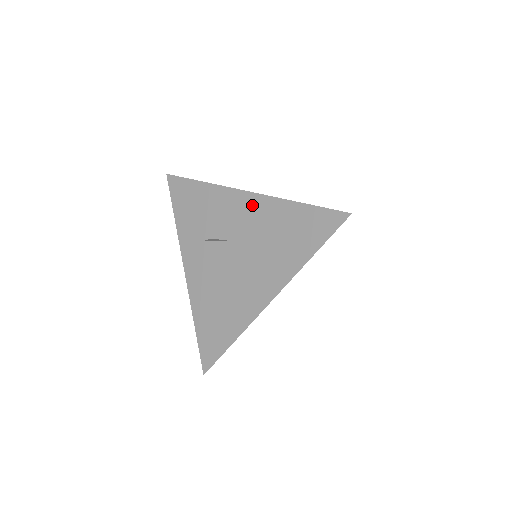
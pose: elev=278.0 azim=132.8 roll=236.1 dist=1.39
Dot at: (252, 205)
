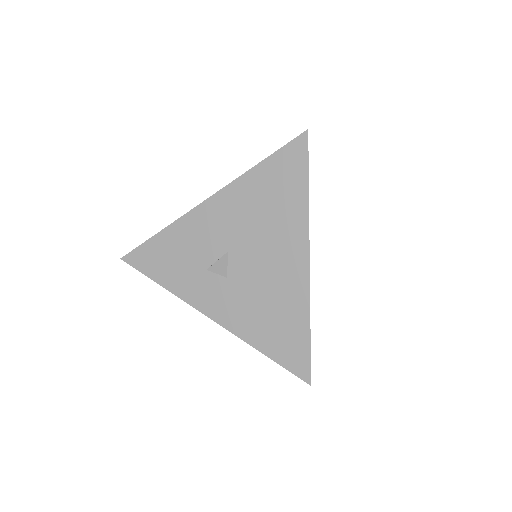
Dot at: (221, 205)
